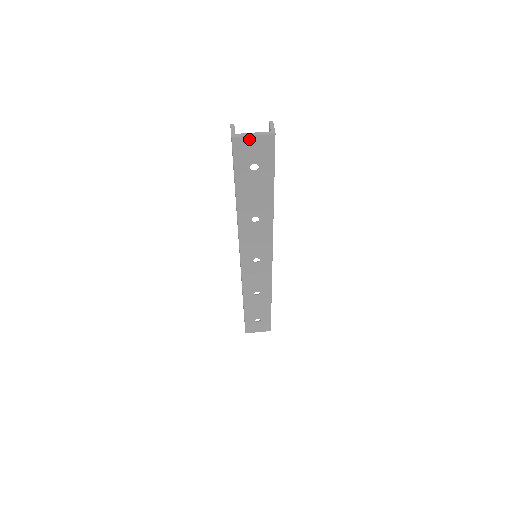
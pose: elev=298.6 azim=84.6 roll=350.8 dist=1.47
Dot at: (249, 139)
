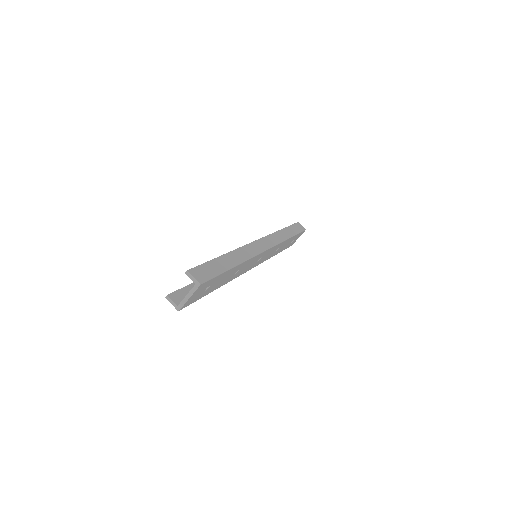
Dot at: (189, 300)
